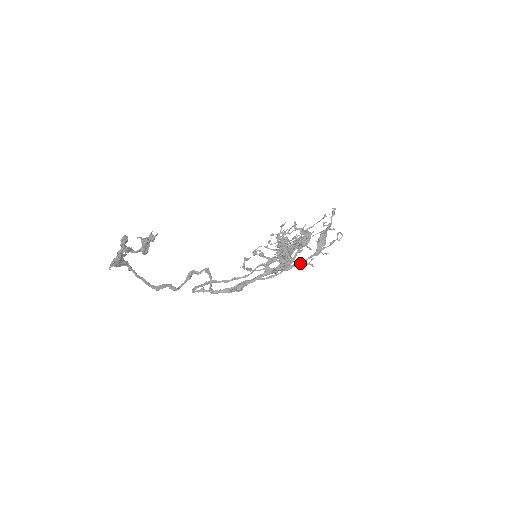
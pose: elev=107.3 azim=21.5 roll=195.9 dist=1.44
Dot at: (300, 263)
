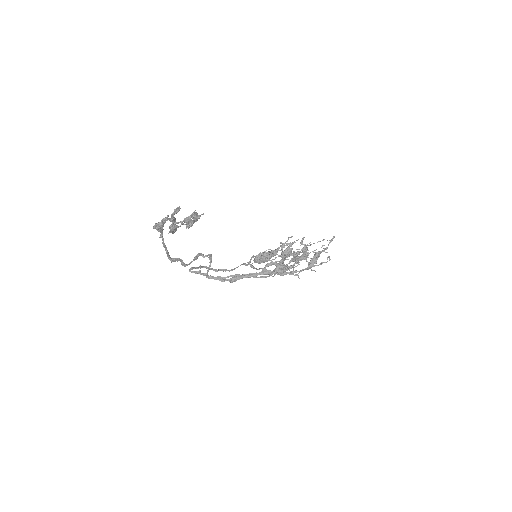
Dot at: (294, 272)
